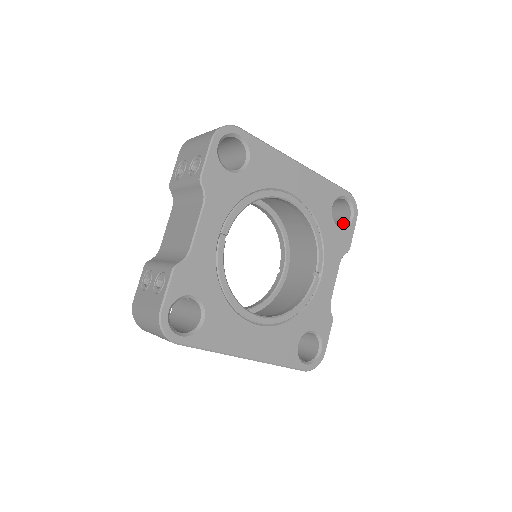
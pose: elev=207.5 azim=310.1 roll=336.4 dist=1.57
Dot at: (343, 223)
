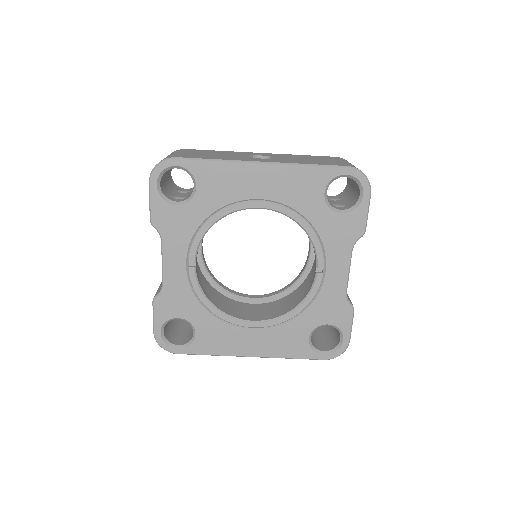
Dot at: (354, 202)
